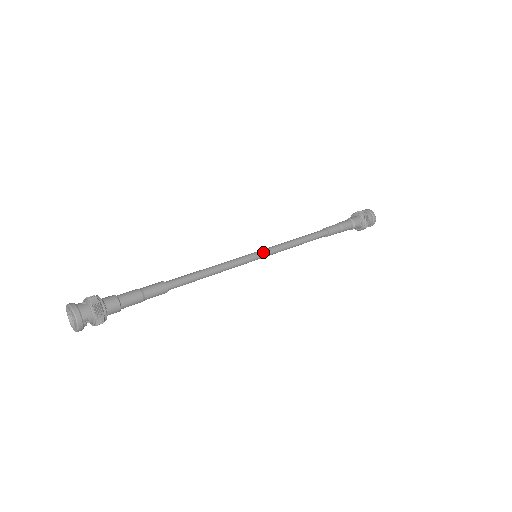
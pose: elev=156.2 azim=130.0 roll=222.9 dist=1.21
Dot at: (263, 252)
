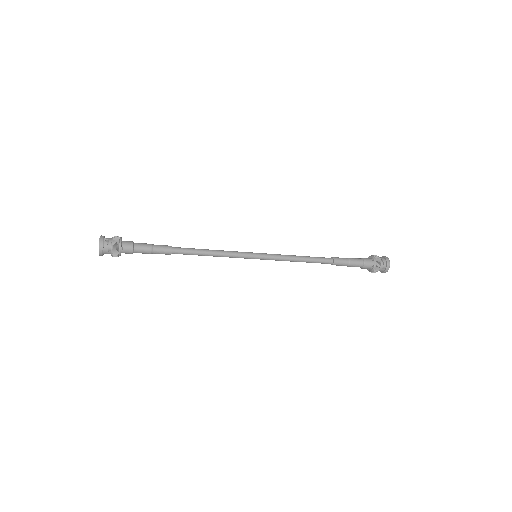
Dot at: (261, 253)
